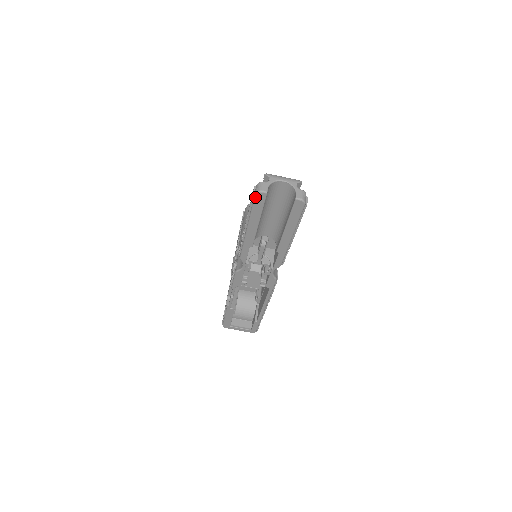
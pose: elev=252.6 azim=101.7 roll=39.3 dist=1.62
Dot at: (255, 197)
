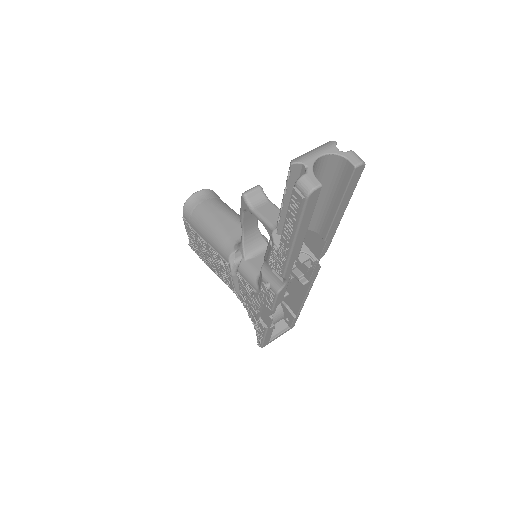
Dot at: (307, 201)
